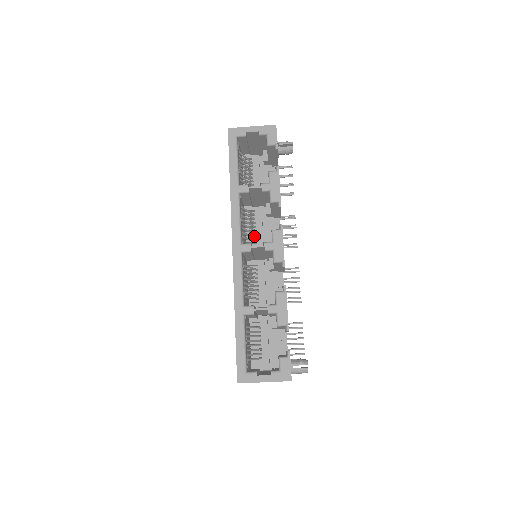
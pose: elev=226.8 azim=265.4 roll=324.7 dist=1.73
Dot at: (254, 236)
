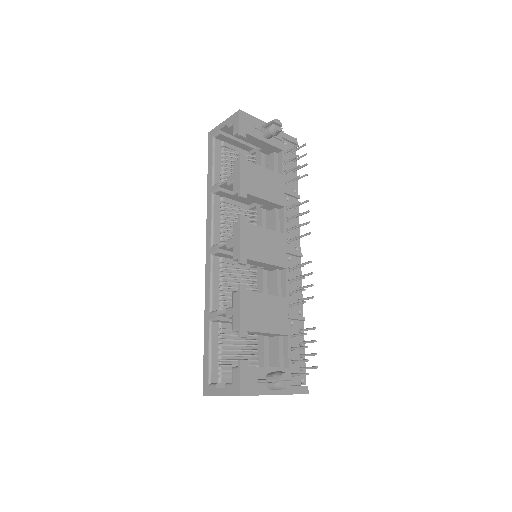
Dot at: occluded
